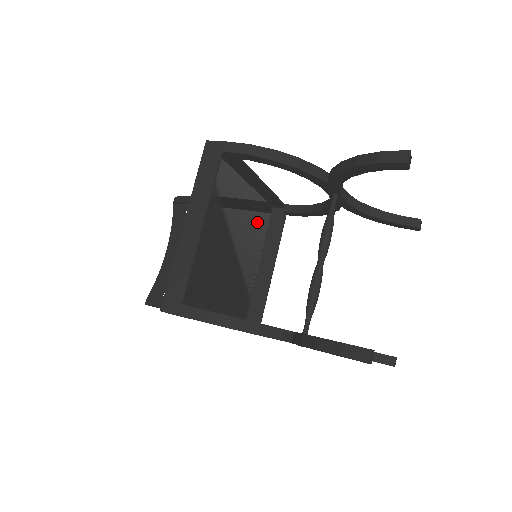
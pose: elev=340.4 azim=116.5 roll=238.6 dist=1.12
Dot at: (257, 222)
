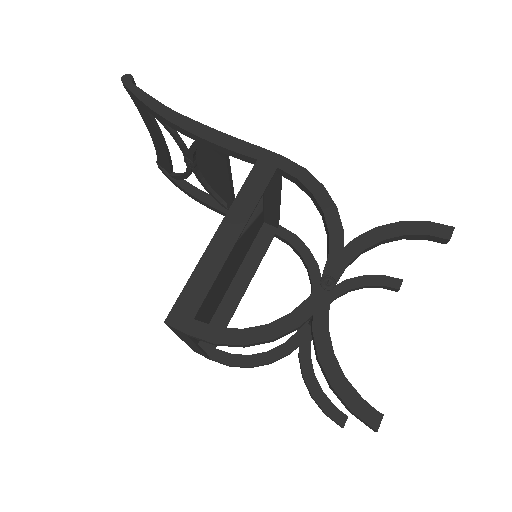
Dot at: occluded
